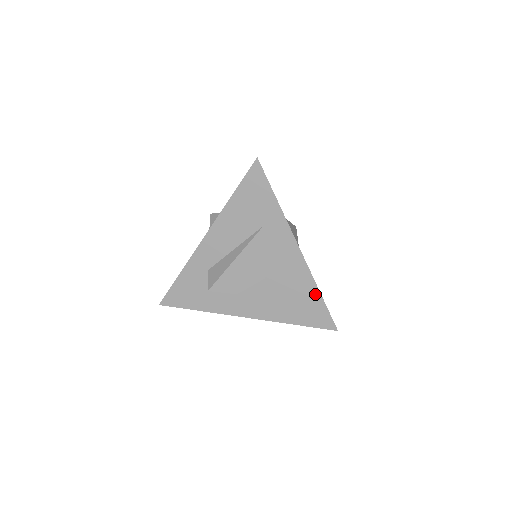
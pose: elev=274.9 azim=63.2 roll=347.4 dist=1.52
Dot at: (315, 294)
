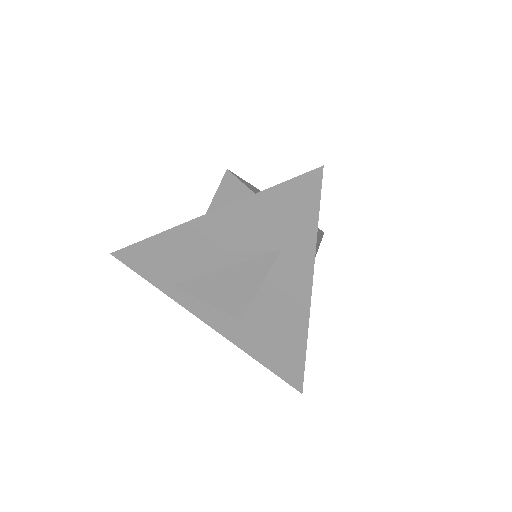
Dot at: (299, 350)
